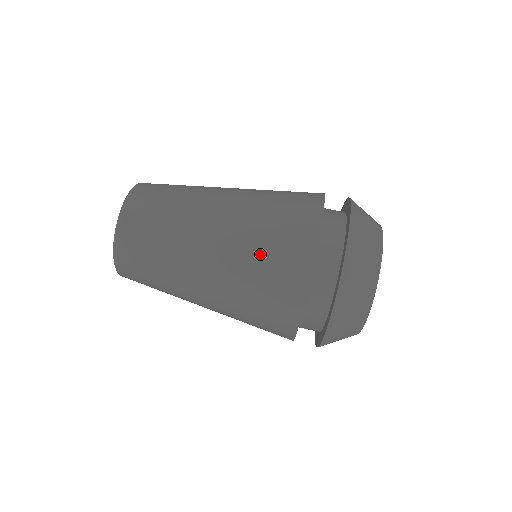
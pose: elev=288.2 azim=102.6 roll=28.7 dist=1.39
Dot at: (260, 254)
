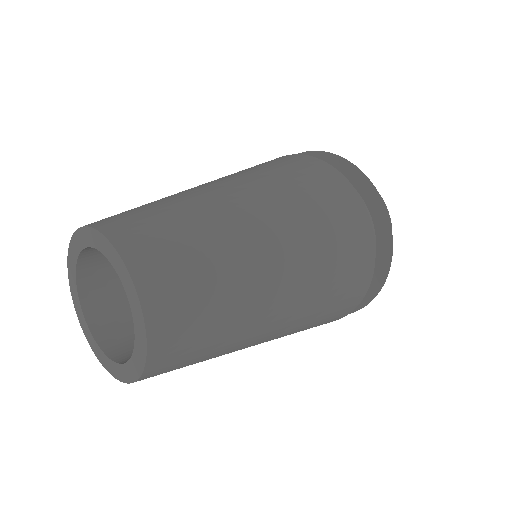
Dot at: (327, 235)
